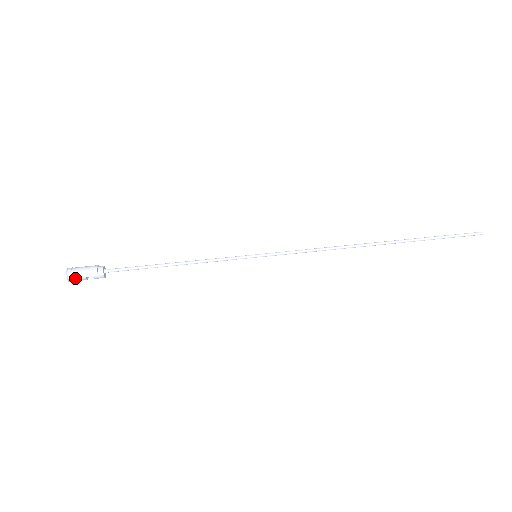
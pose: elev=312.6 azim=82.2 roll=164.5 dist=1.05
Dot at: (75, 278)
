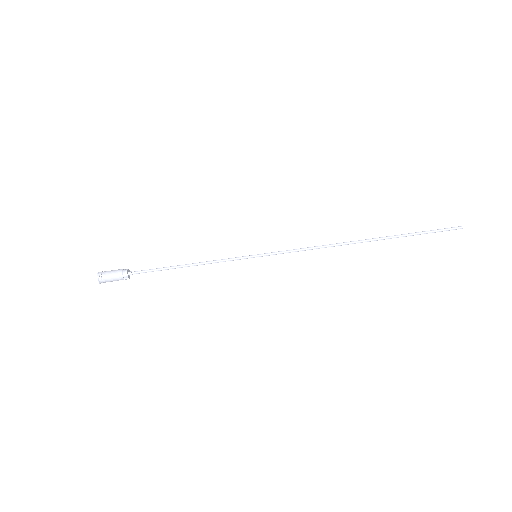
Dot at: occluded
